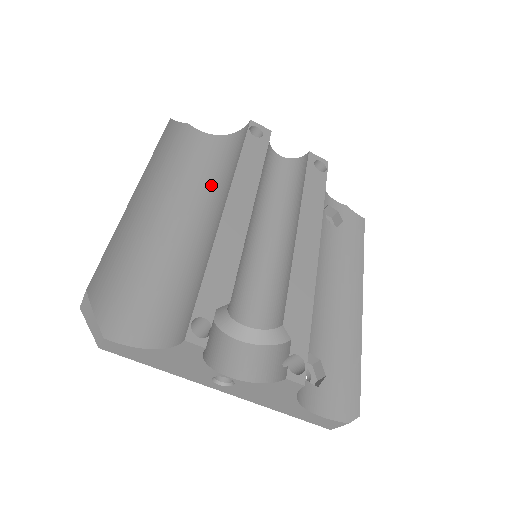
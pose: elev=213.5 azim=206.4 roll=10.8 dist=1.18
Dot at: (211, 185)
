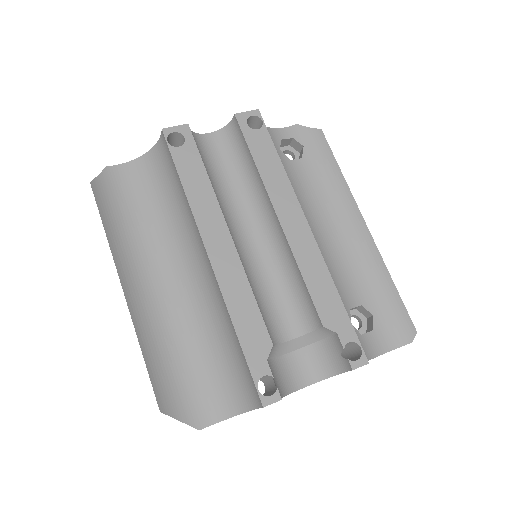
Dot at: (175, 225)
